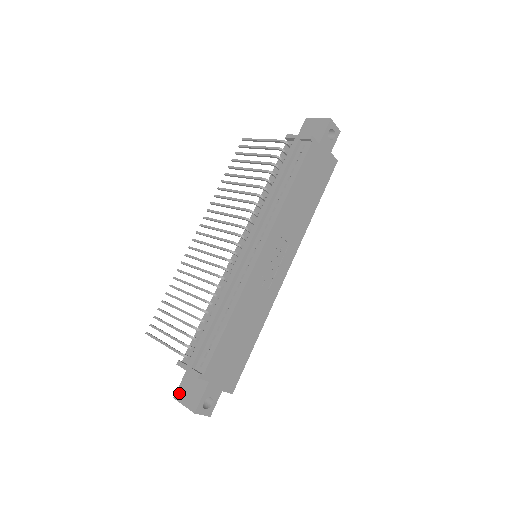
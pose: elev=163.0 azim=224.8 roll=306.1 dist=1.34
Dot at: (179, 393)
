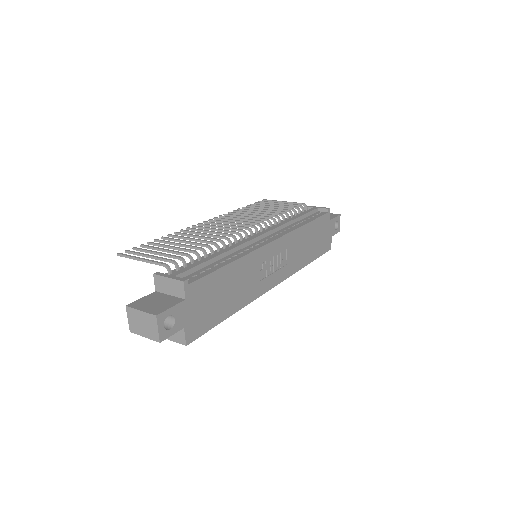
Dot at: (137, 303)
